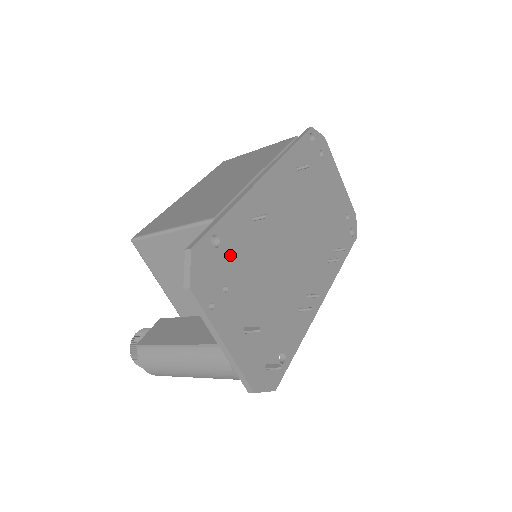
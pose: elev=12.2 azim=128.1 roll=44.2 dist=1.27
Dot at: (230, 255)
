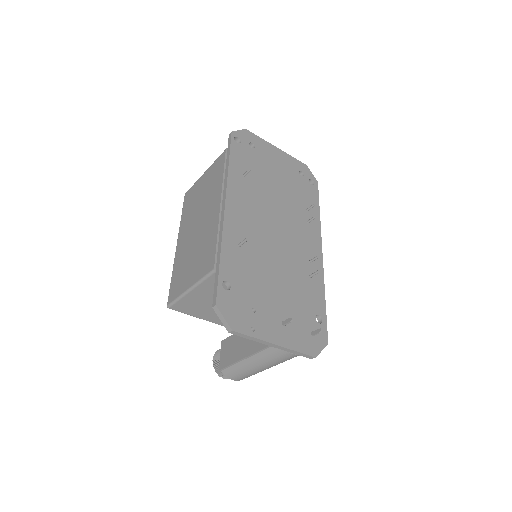
Dot at: (241, 285)
